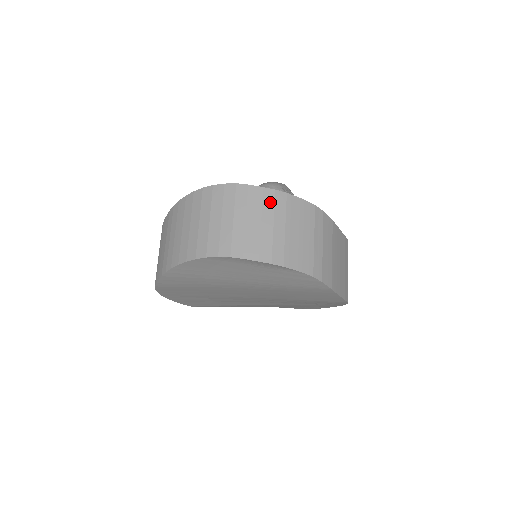
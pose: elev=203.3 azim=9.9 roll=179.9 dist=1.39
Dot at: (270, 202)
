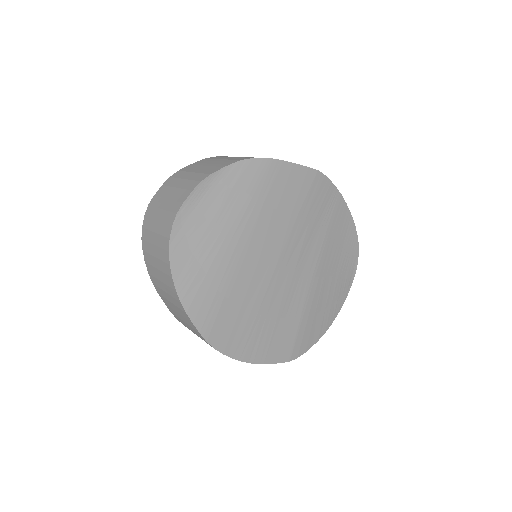
Dot at: (172, 181)
